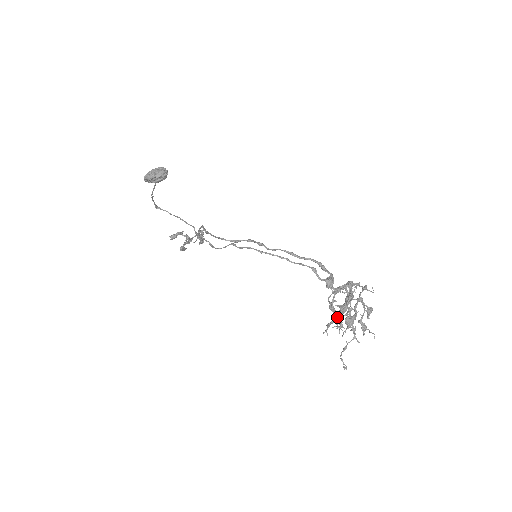
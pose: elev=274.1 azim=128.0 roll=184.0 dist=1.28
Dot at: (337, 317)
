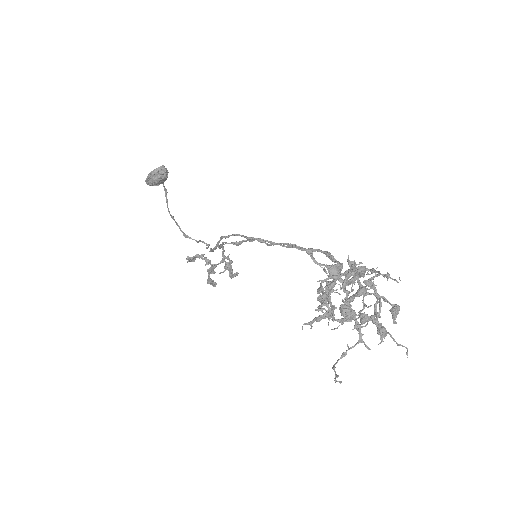
Dot at: (322, 299)
